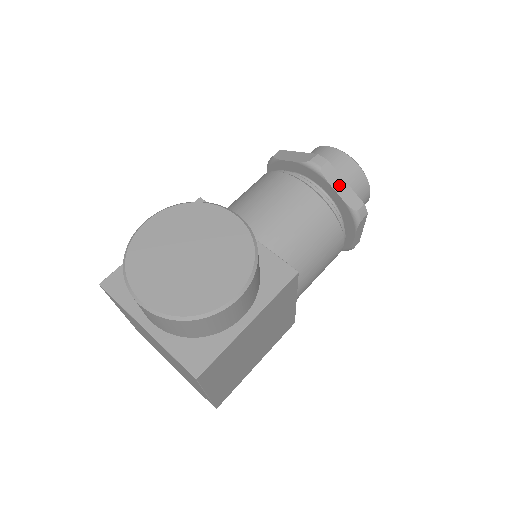
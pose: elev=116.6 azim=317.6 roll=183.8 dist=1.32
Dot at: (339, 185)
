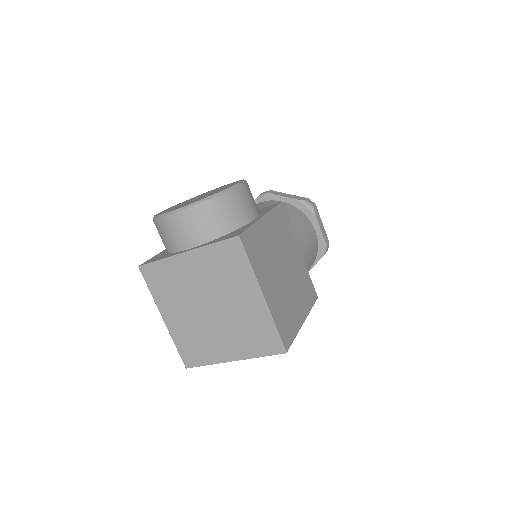
Dot at: (285, 195)
